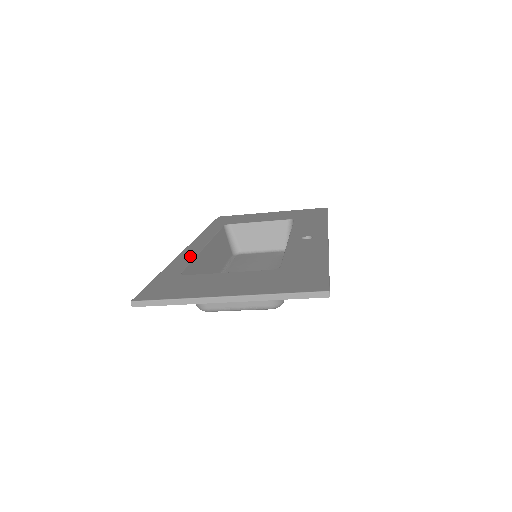
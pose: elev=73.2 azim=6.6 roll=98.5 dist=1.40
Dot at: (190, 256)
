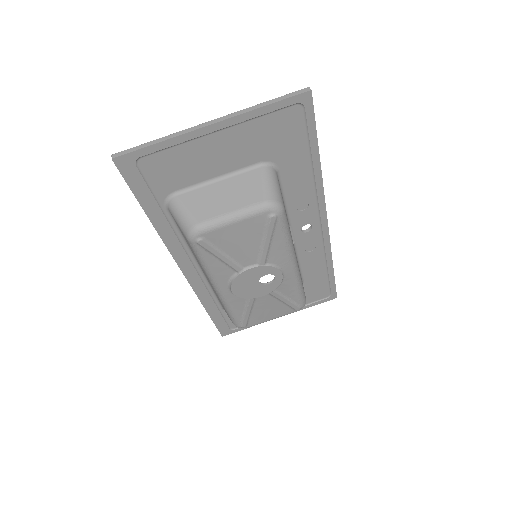
Dot at: (182, 239)
